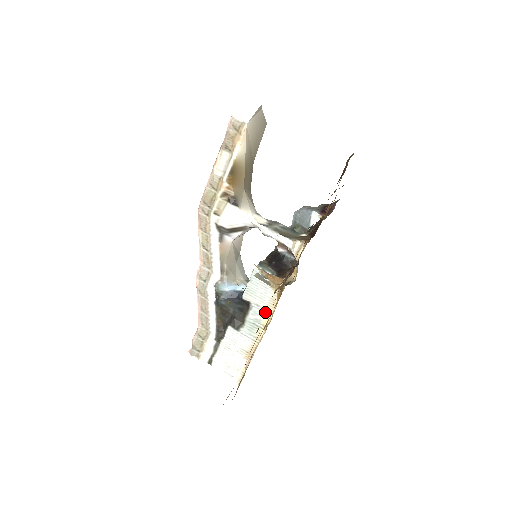
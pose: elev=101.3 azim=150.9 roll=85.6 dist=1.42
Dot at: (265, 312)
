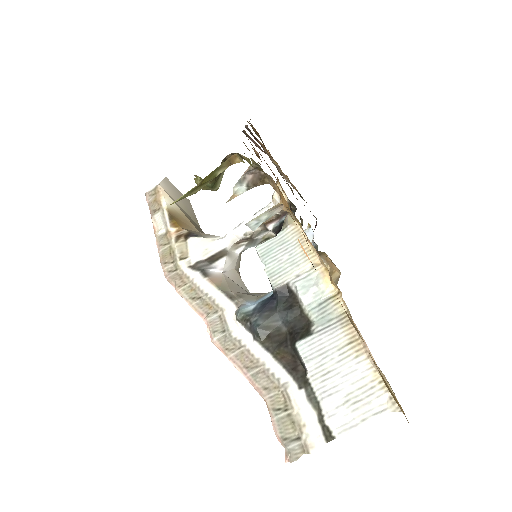
Dot at: (313, 272)
